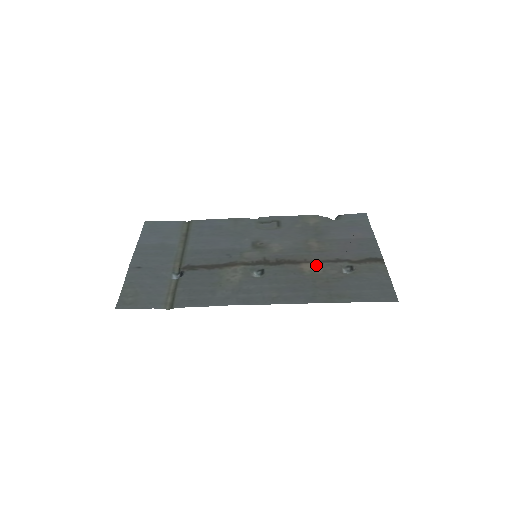
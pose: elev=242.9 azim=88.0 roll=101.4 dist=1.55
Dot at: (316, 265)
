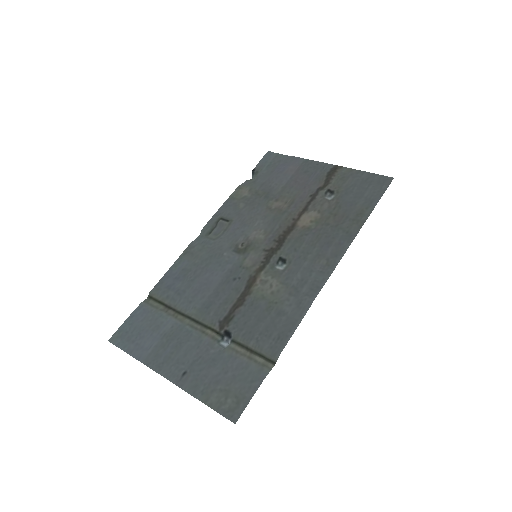
Dot at: (307, 214)
